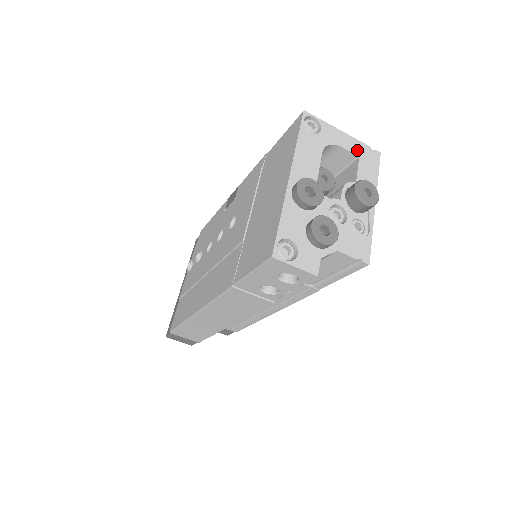
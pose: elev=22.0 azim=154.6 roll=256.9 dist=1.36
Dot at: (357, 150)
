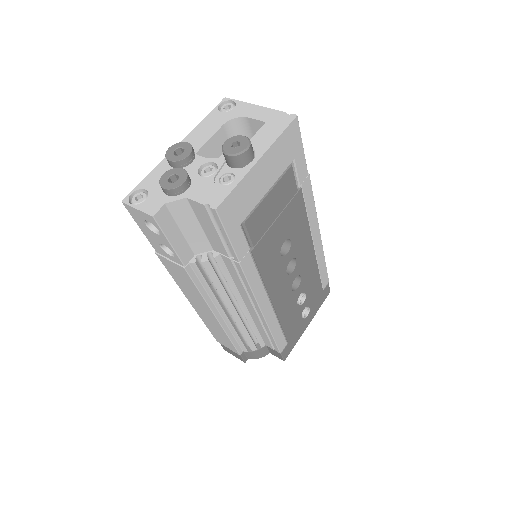
Dot at: (266, 117)
